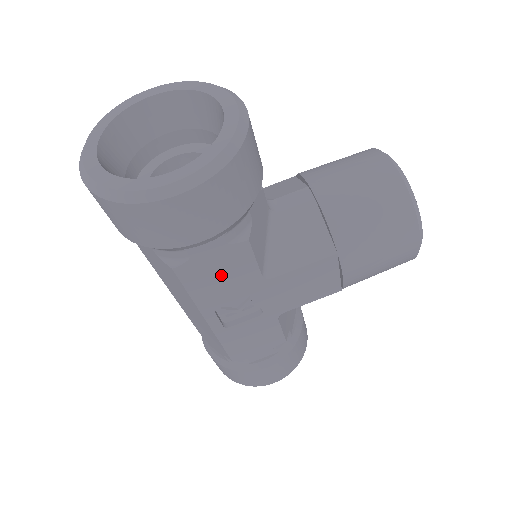
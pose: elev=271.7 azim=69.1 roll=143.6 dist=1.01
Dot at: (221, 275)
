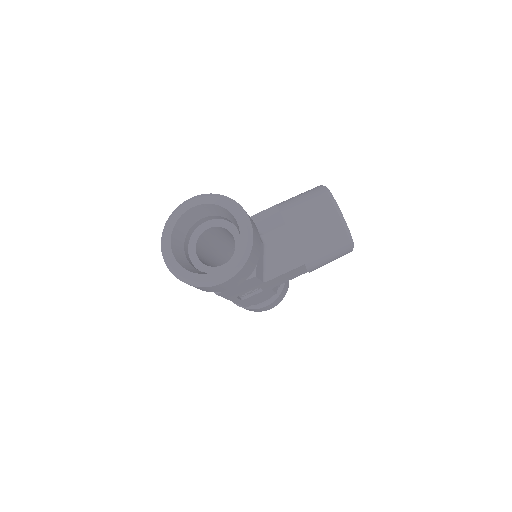
Dot at: (241, 288)
